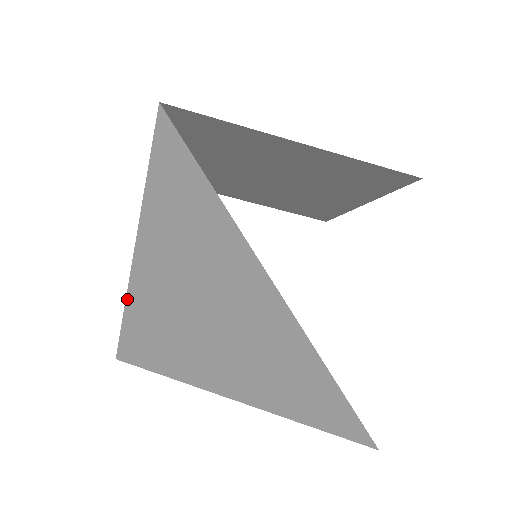
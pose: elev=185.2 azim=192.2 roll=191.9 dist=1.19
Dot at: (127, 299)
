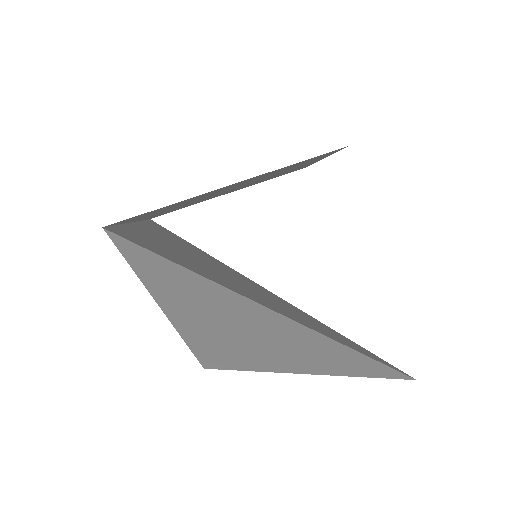
Dot at: (182, 337)
